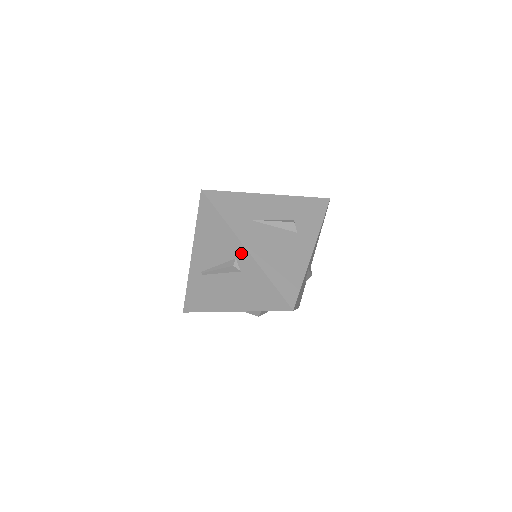
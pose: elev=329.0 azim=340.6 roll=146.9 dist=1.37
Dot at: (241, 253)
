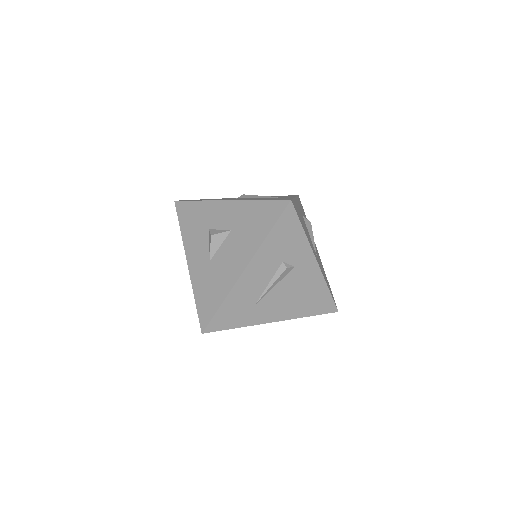
Dot at: occluded
